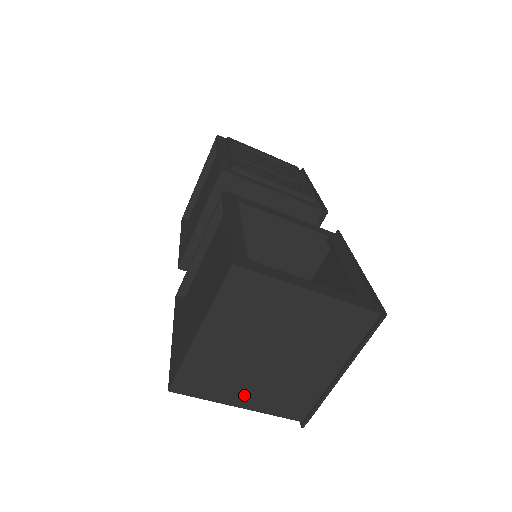
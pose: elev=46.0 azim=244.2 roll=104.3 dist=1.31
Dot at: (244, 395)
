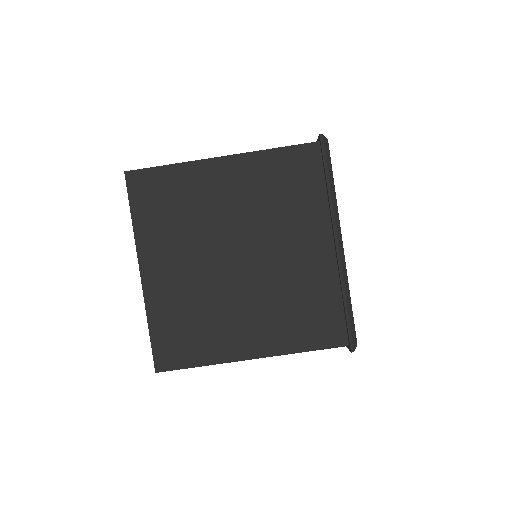
Dot at: (246, 336)
